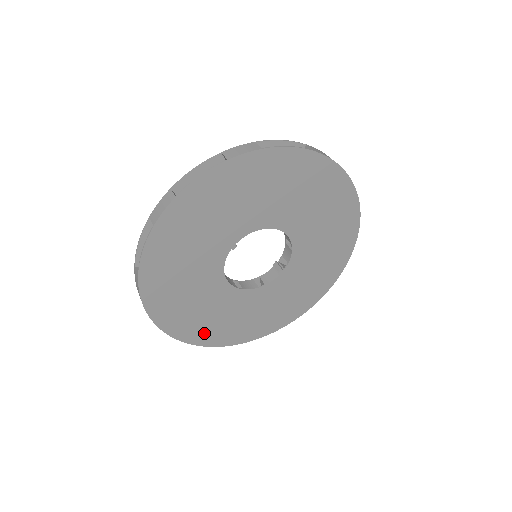
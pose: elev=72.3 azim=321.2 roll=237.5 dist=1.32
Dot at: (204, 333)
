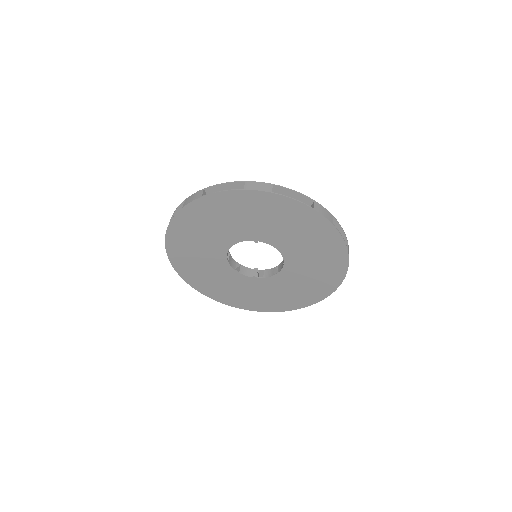
Dot at: (180, 255)
